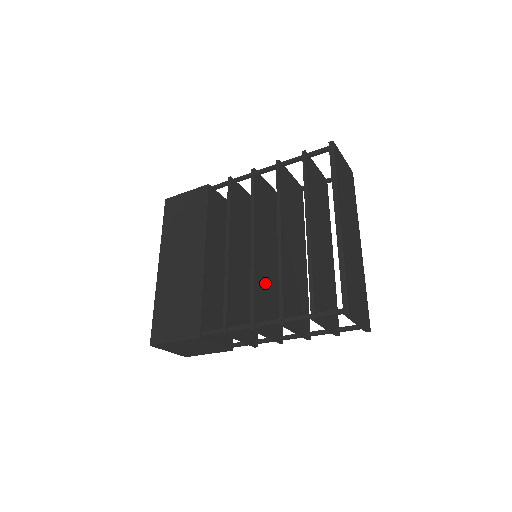
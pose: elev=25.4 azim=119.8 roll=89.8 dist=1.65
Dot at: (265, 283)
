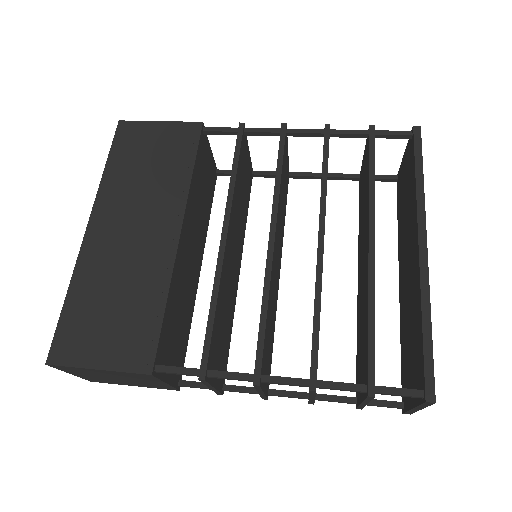
Dot at: (271, 305)
